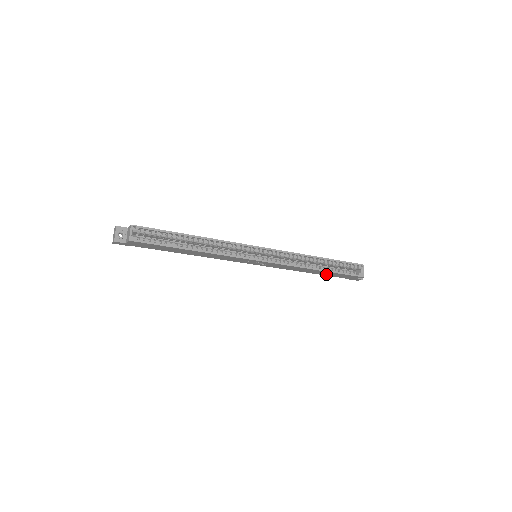
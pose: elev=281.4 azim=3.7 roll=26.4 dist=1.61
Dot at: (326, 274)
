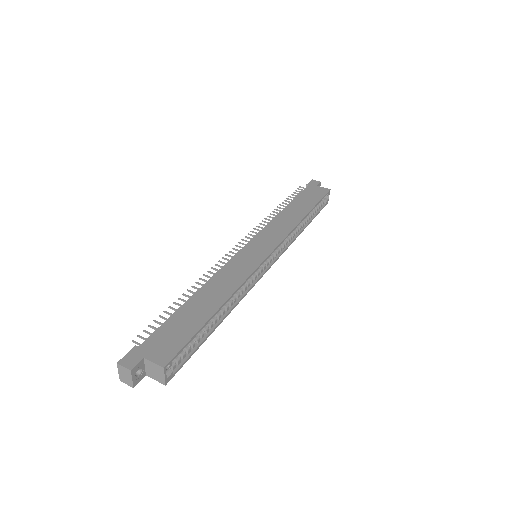
Dot at: occluded
